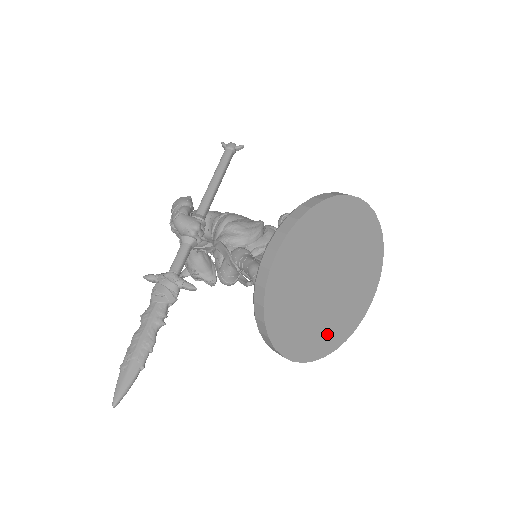
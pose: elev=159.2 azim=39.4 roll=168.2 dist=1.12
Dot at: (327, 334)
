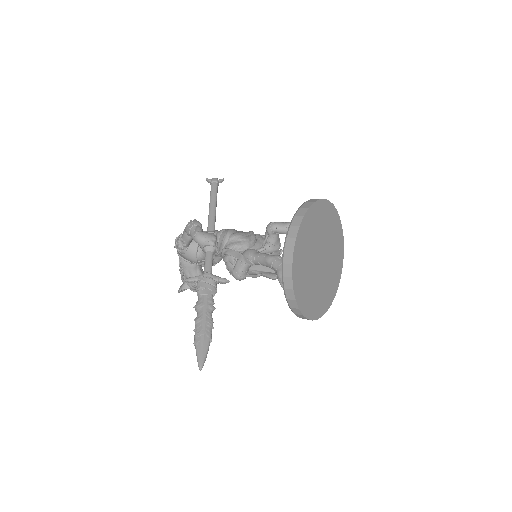
Dot at: (322, 299)
